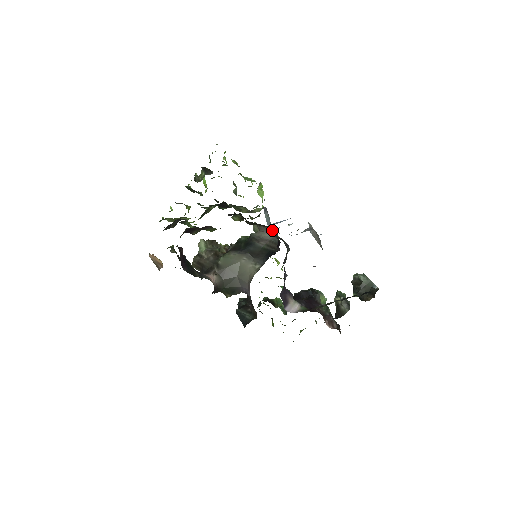
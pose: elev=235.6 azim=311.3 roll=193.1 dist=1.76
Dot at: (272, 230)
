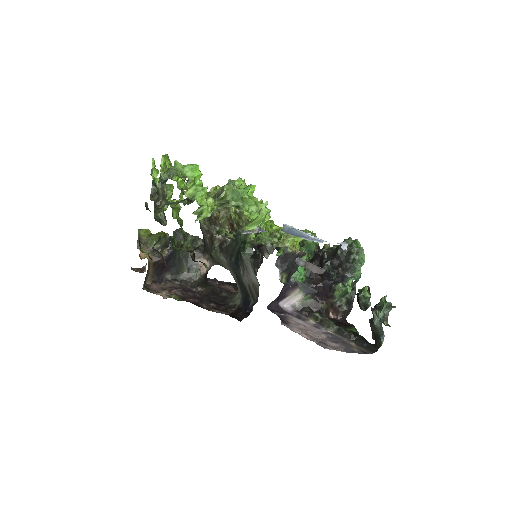
Dot at: occluded
